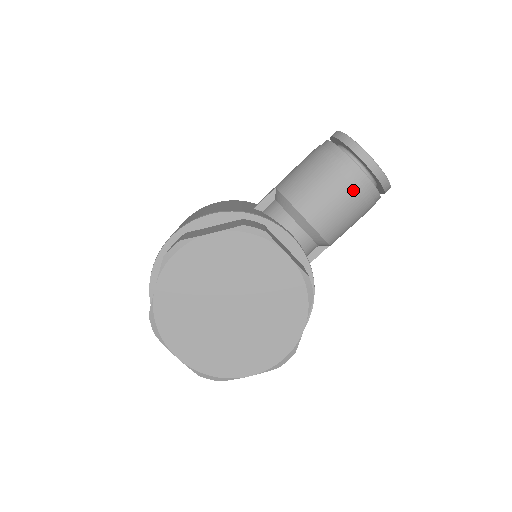
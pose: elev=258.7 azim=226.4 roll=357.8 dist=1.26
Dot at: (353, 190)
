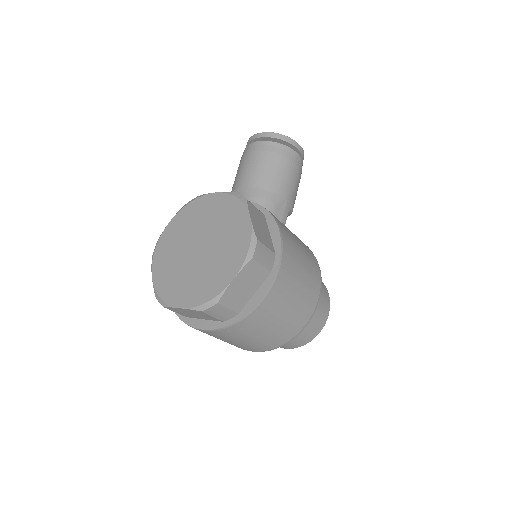
Dot at: (258, 152)
